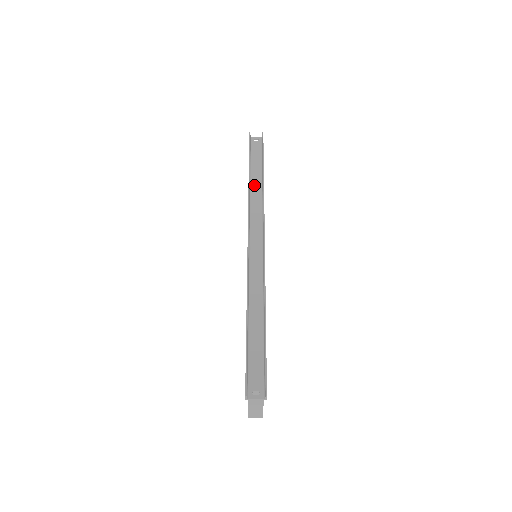
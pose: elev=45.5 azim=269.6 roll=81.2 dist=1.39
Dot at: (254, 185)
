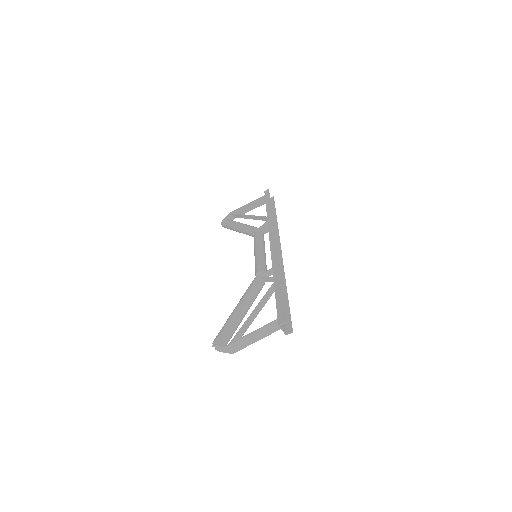
Dot at: occluded
